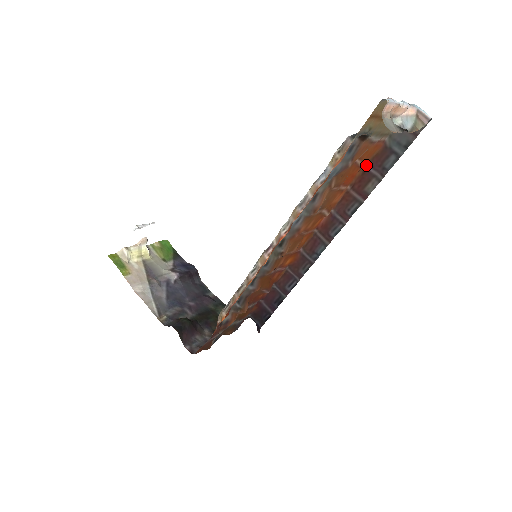
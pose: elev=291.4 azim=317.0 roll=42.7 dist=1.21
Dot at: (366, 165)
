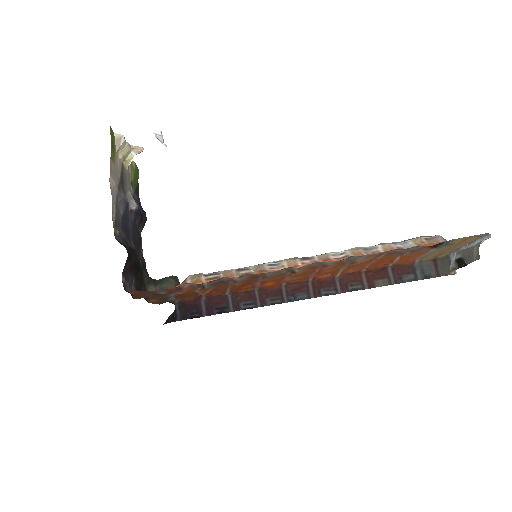
Dot at: (389, 265)
